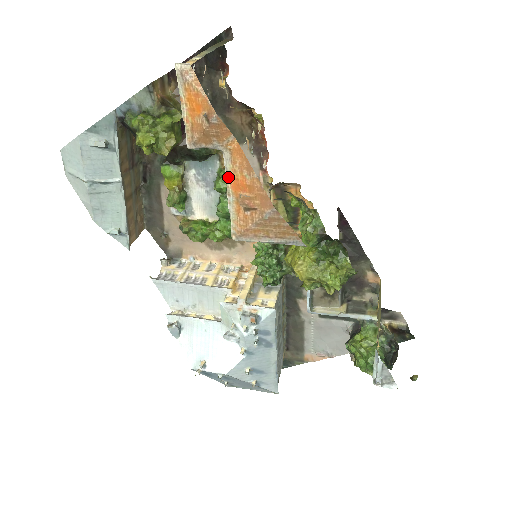
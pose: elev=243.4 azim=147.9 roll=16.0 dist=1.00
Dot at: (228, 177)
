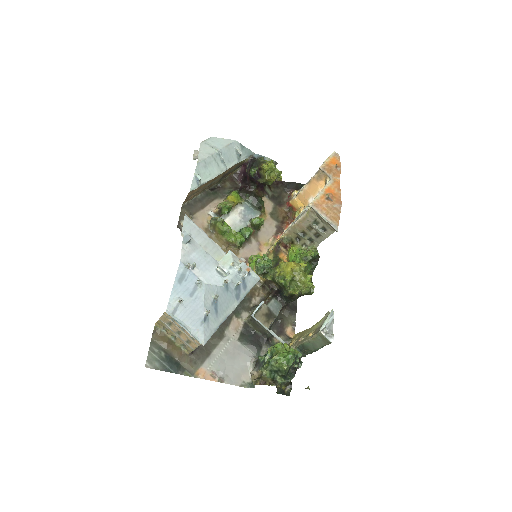
Dot at: (327, 186)
